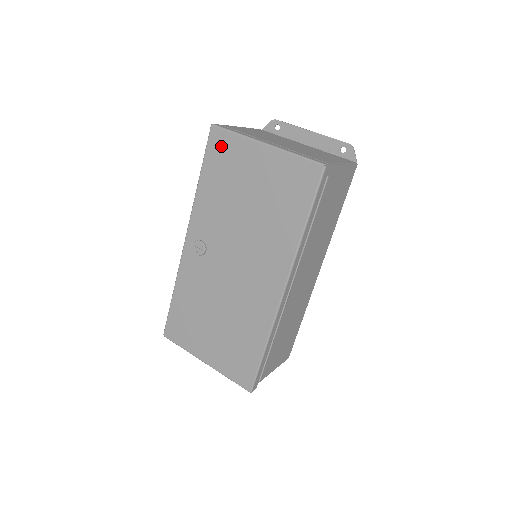
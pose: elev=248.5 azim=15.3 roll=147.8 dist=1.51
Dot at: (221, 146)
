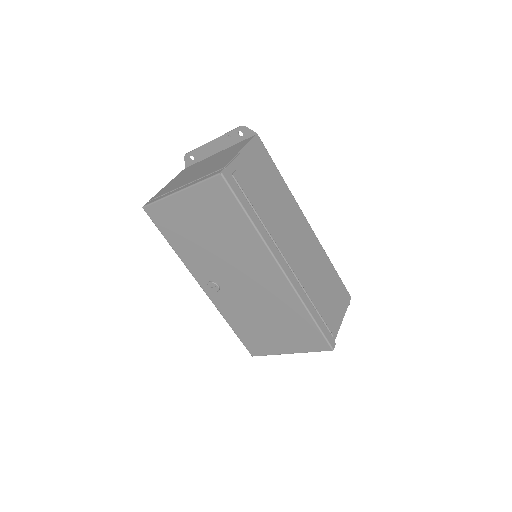
Dot at: (160, 216)
